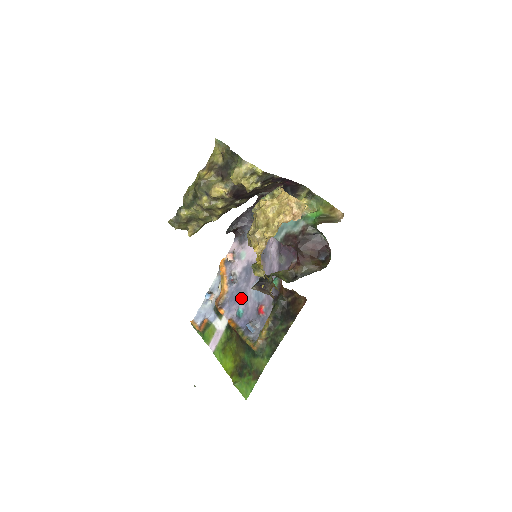
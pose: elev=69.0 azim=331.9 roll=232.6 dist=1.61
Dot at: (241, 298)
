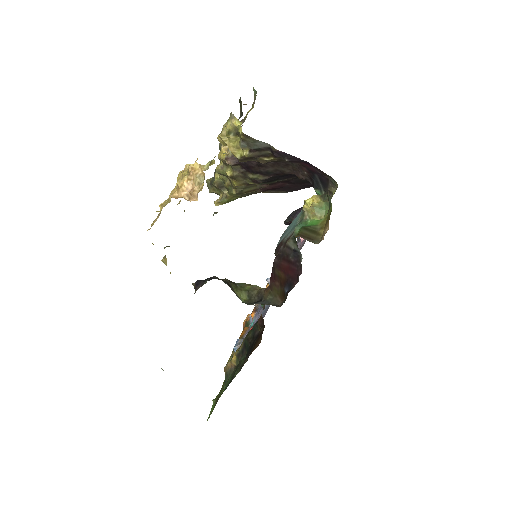
Dot at: (261, 308)
